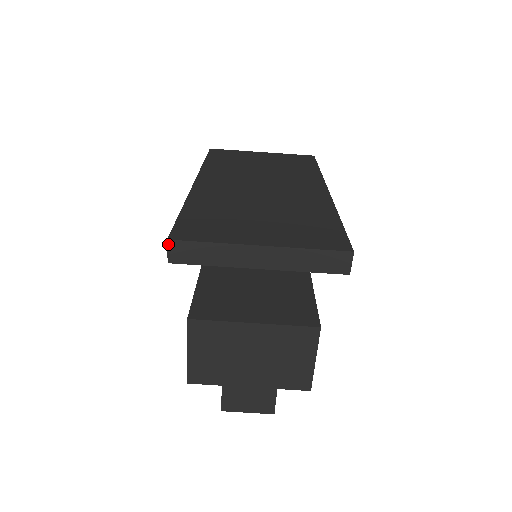
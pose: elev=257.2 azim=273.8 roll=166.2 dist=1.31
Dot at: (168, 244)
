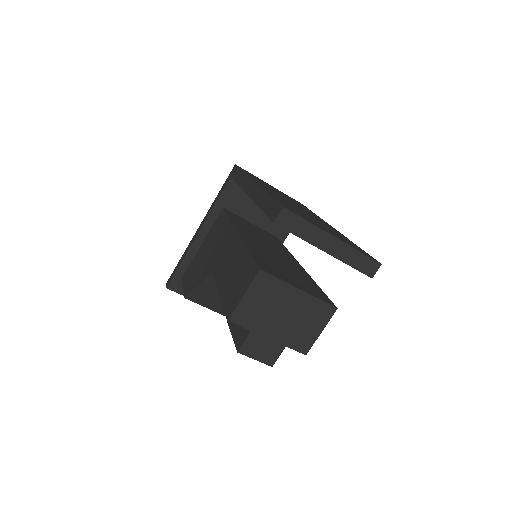
Dot at: (282, 210)
